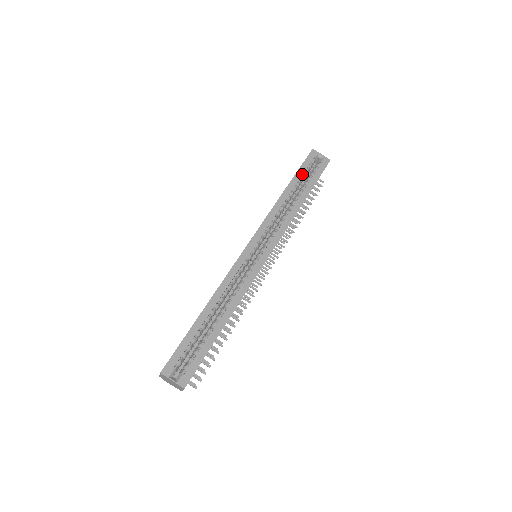
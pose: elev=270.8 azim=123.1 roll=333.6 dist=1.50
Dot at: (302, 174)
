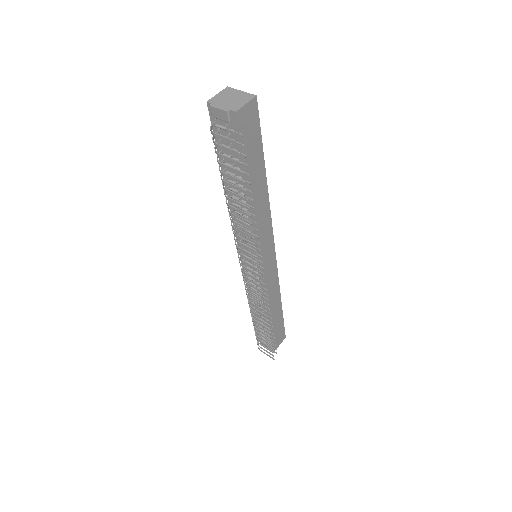
Dot at: occluded
